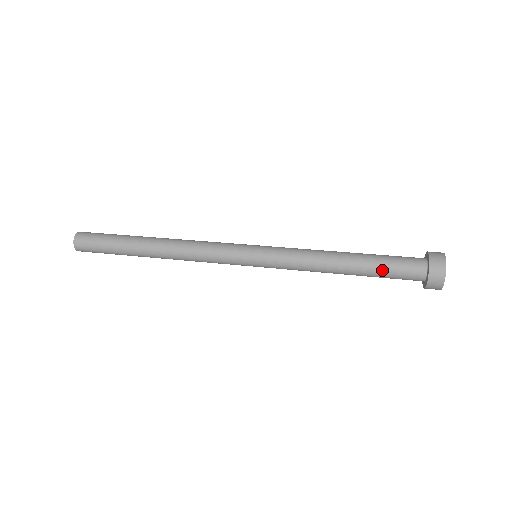
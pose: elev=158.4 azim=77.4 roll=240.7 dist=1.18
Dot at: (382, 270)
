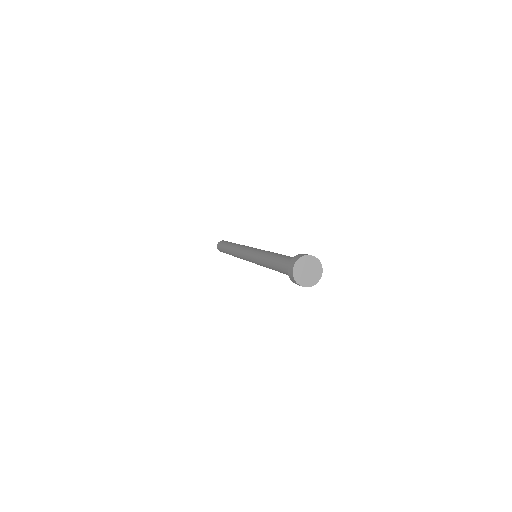
Dot at: (283, 259)
